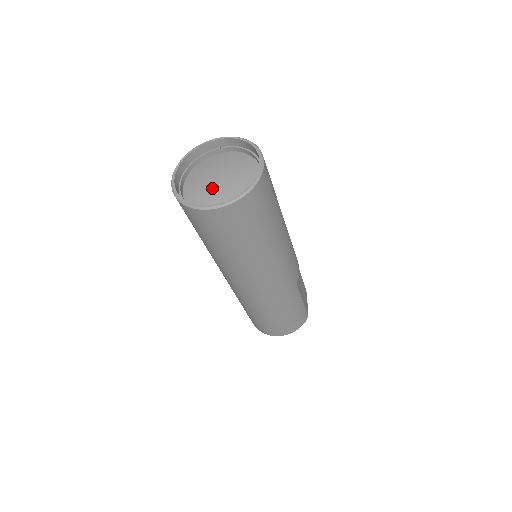
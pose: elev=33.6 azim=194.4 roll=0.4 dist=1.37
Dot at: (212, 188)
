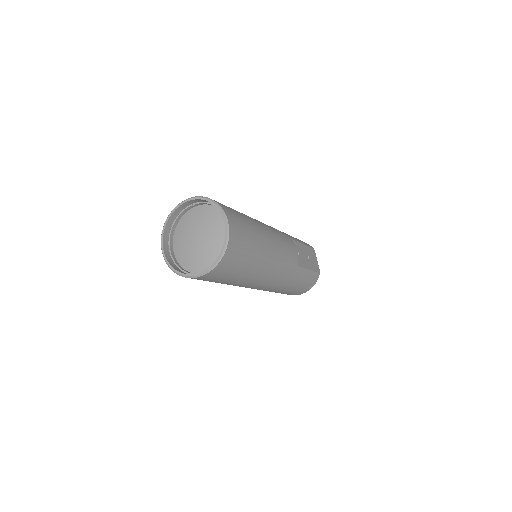
Dot at: (195, 249)
